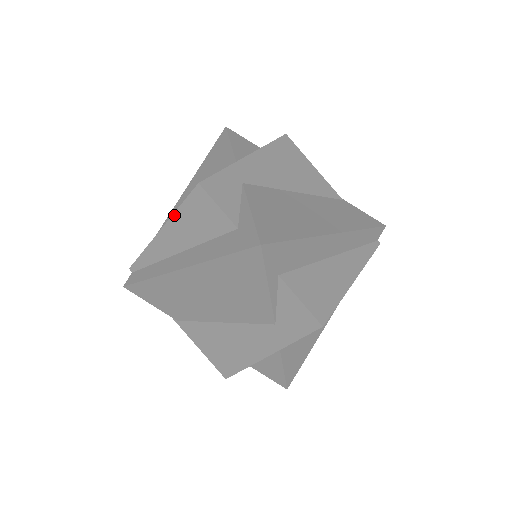
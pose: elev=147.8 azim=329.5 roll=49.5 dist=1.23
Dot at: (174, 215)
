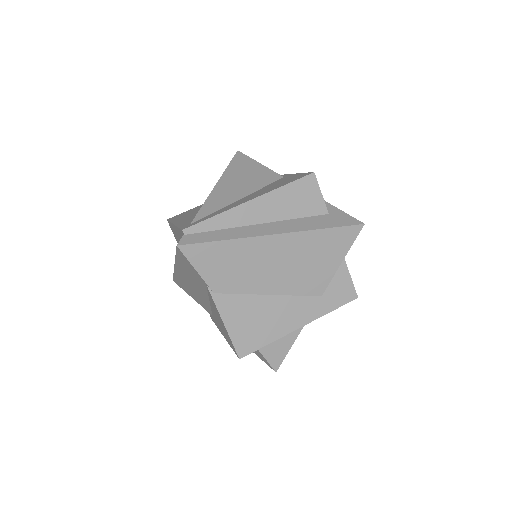
Dot at: (276, 190)
